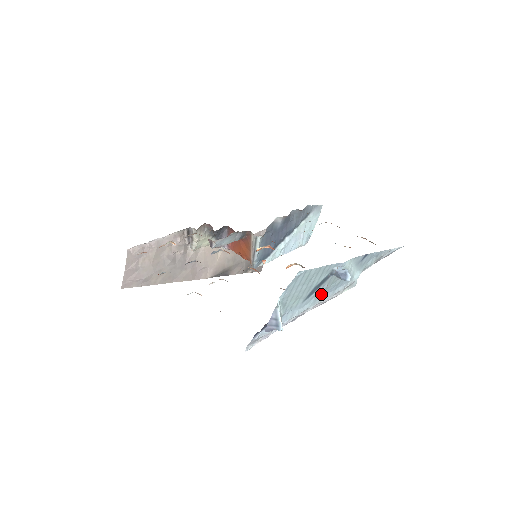
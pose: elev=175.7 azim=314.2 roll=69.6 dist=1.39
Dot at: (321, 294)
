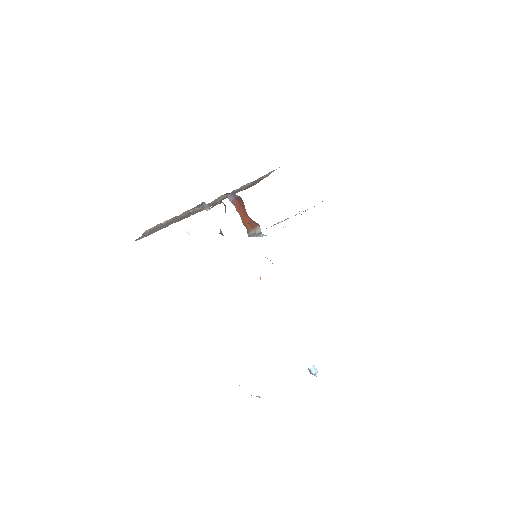
Dot at: occluded
